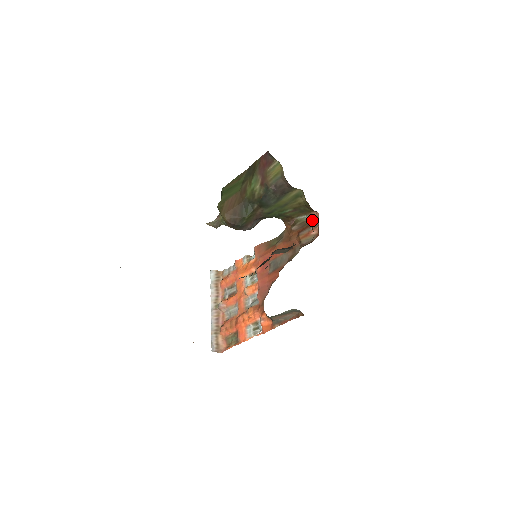
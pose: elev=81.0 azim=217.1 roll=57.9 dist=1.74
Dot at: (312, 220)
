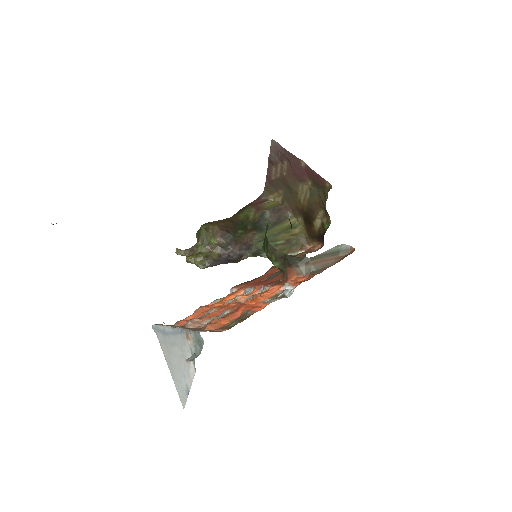
Dot at: (306, 250)
